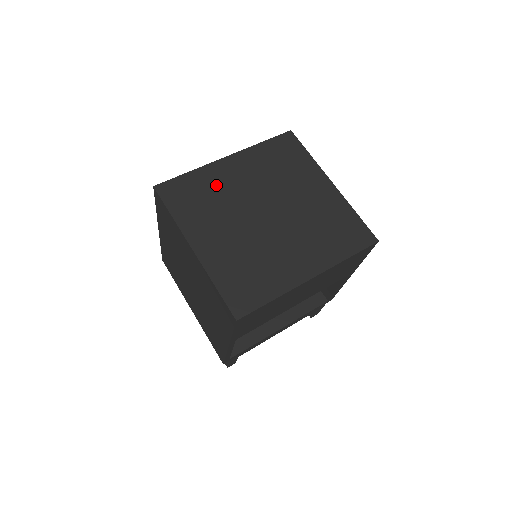
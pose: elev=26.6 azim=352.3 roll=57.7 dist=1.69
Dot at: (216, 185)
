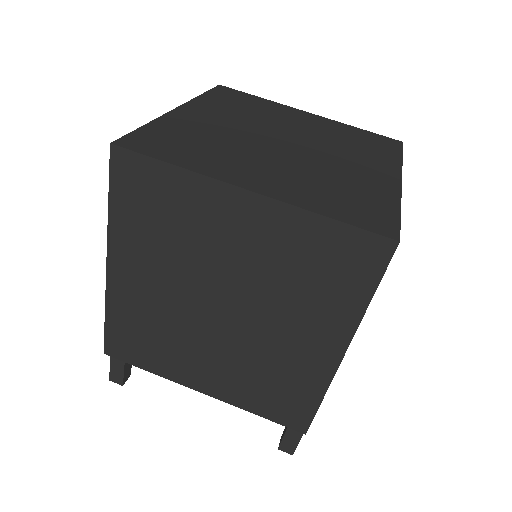
Dot at: (197, 130)
